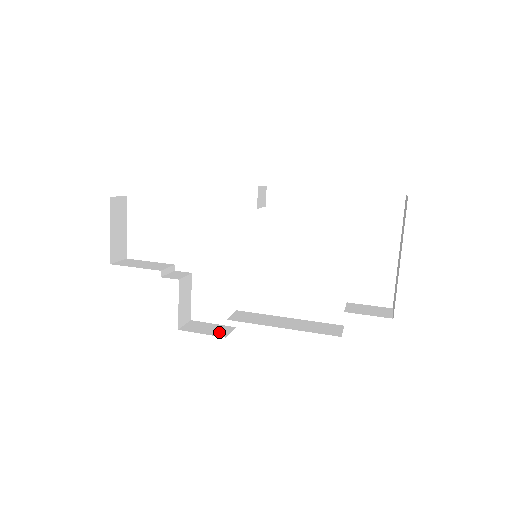
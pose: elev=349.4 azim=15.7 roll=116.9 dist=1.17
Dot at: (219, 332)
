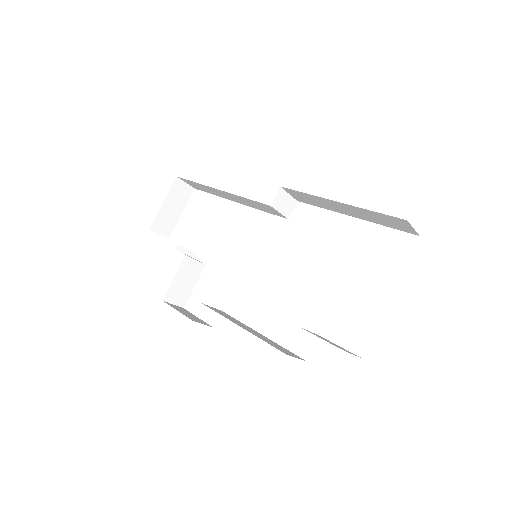
Dot at: (193, 318)
